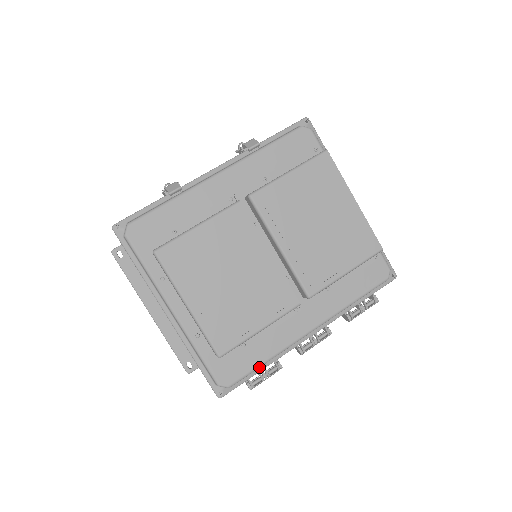
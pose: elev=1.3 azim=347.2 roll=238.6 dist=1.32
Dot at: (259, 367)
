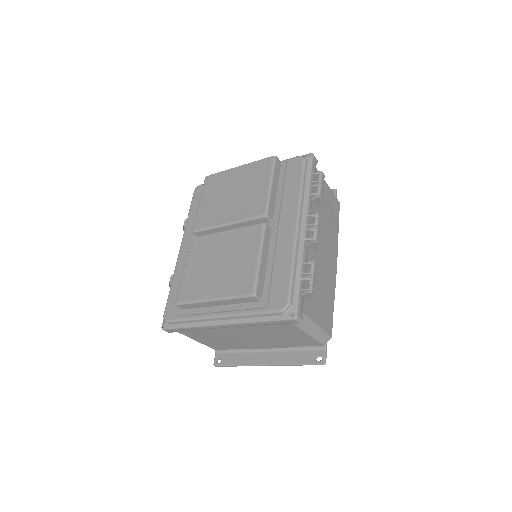
Dot at: (292, 275)
